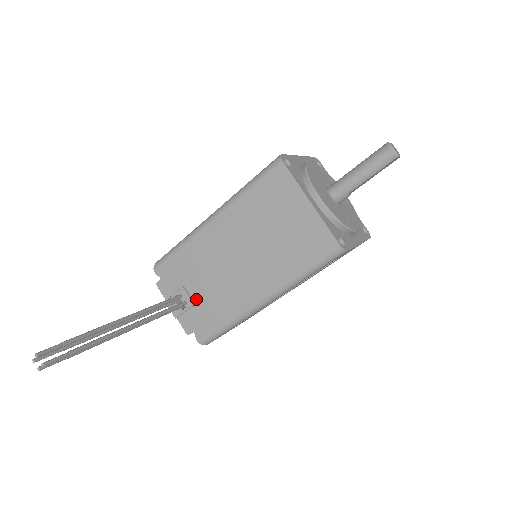
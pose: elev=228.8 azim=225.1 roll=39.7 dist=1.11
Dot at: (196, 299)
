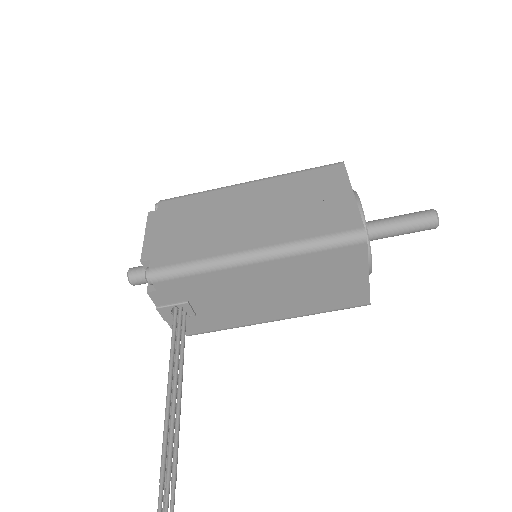
Dot at: (199, 311)
